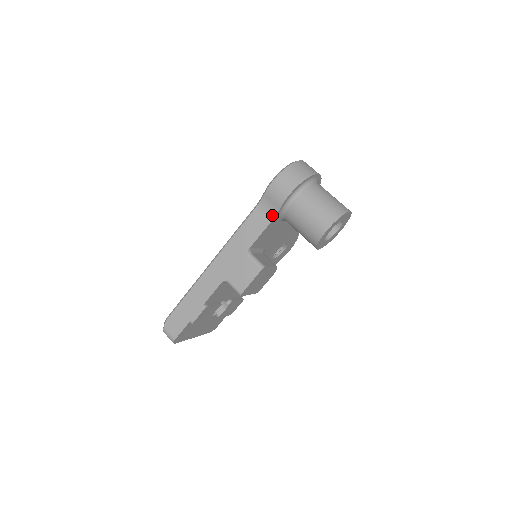
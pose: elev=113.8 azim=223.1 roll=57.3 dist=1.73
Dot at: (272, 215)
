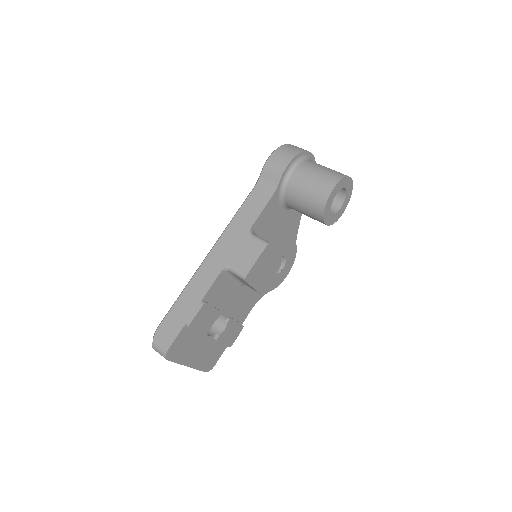
Dot at: (272, 190)
